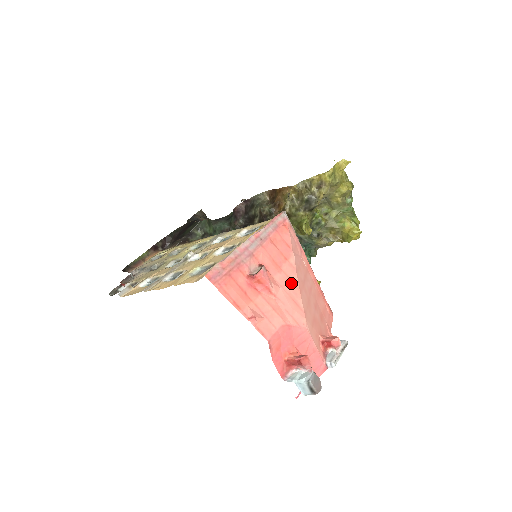
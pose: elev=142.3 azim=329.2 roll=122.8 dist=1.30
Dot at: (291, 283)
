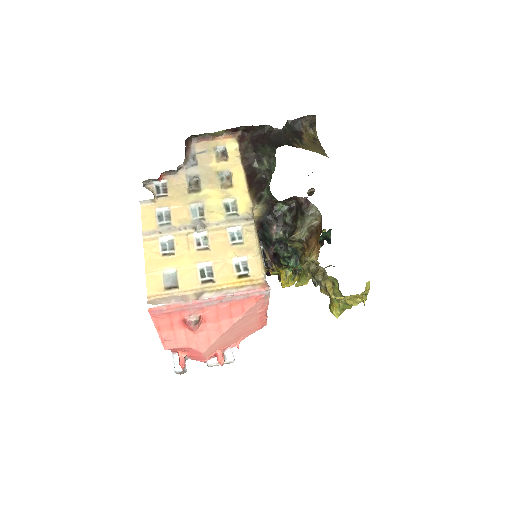
Dot at: (218, 330)
